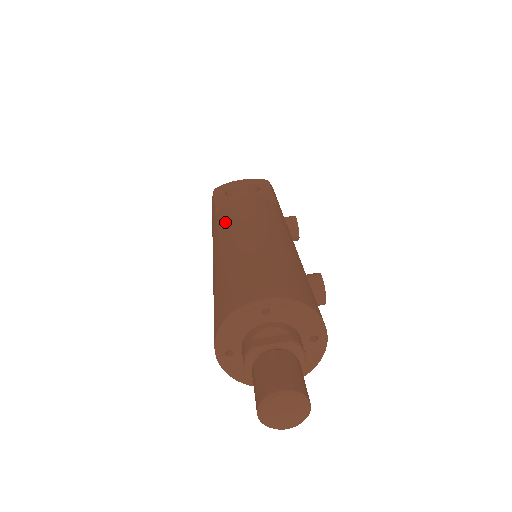
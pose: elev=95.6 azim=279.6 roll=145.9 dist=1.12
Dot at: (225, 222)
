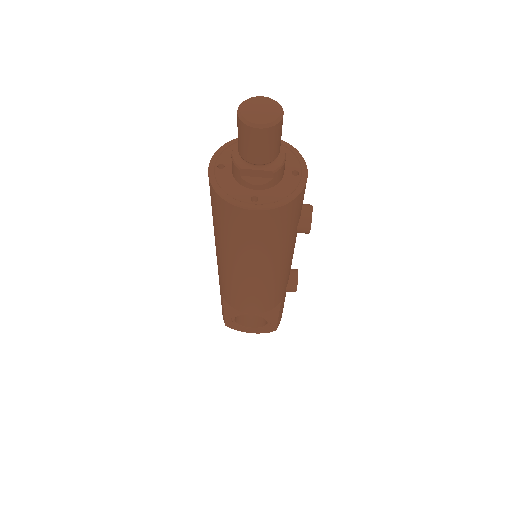
Dot at: occluded
